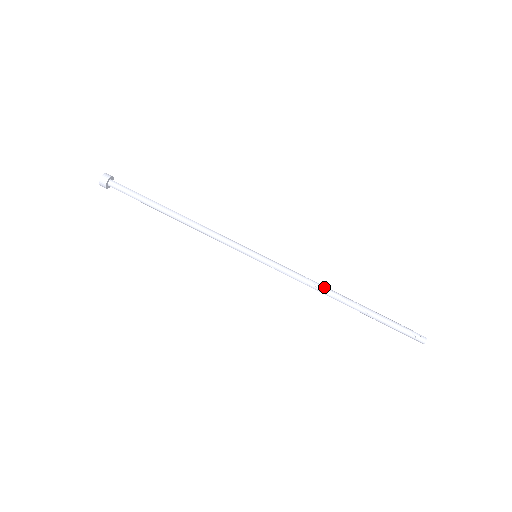
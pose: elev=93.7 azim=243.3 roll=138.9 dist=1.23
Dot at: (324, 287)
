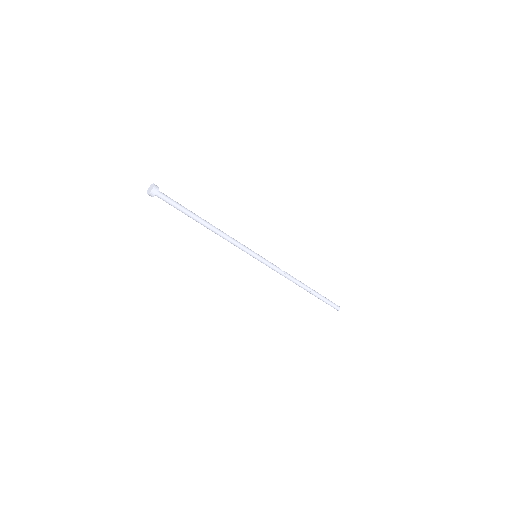
Dot at: (293, 280)
